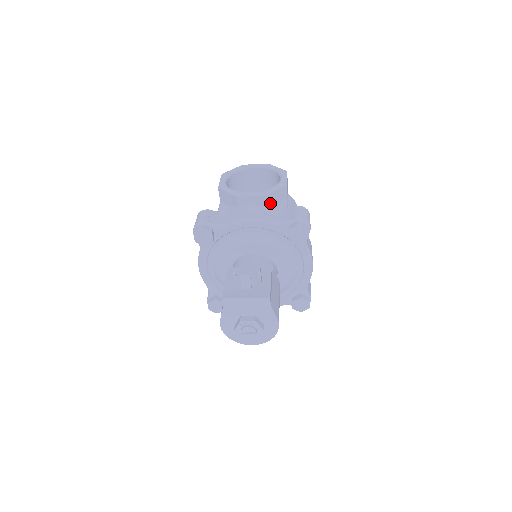
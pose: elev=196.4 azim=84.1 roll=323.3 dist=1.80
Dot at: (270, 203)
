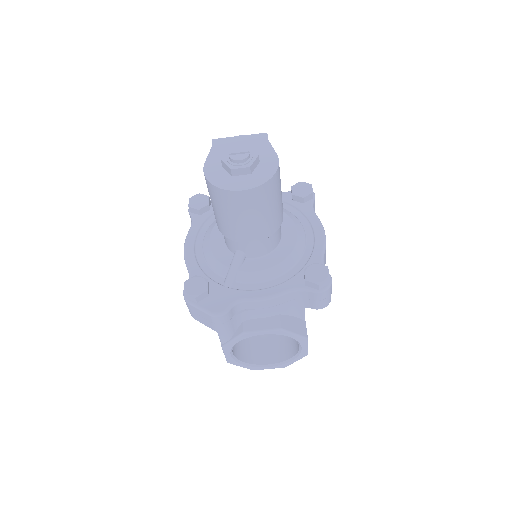
Dot at: occluded
